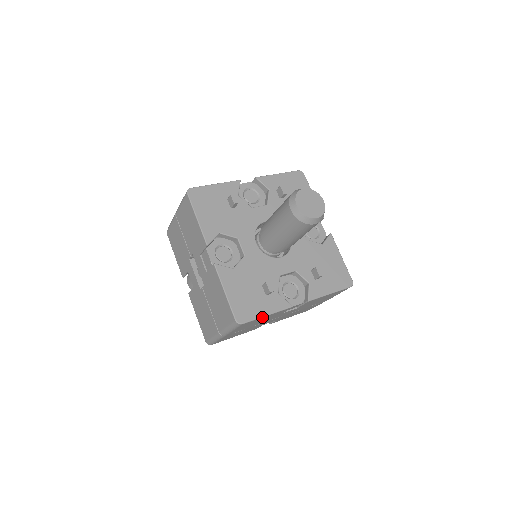
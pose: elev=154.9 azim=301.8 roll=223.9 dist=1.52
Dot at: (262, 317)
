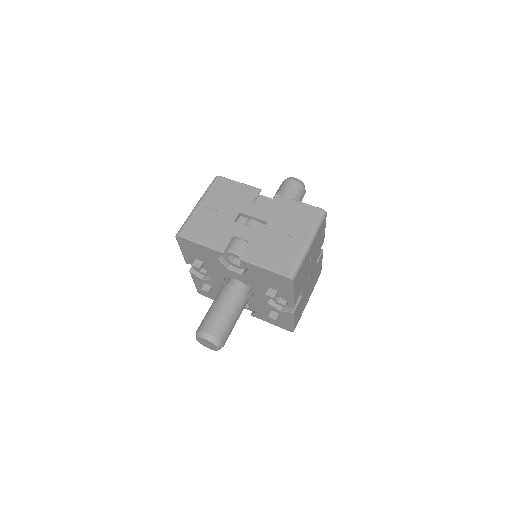
Dot at: (325, 225)
